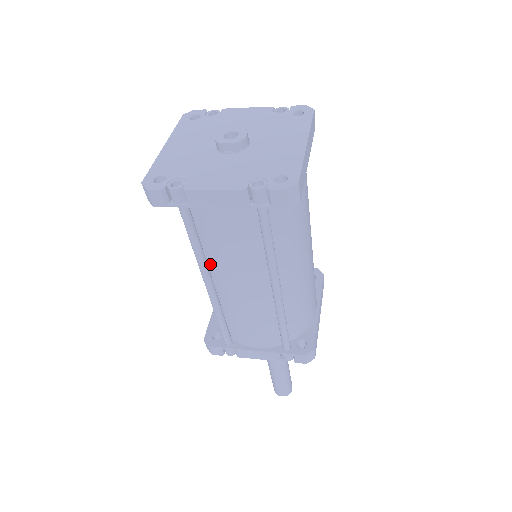
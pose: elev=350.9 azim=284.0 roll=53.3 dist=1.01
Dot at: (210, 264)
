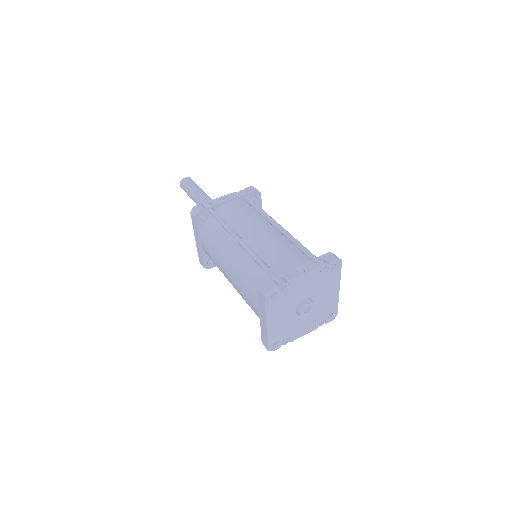
Dot at: occluded
